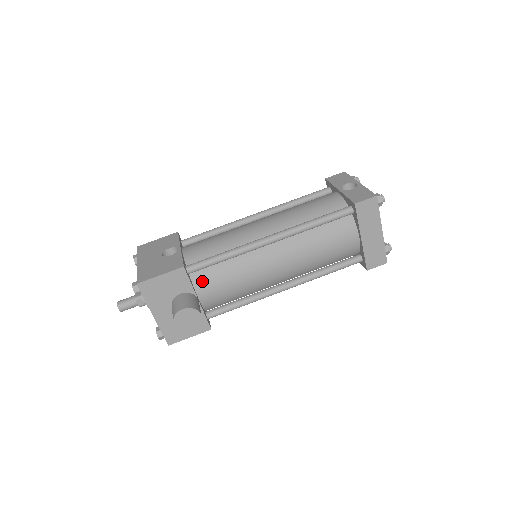
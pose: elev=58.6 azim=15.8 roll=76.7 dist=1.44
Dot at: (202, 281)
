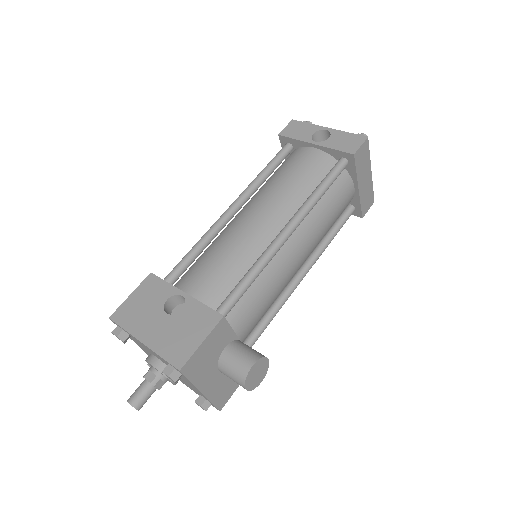
Dot at: (236, 319)
